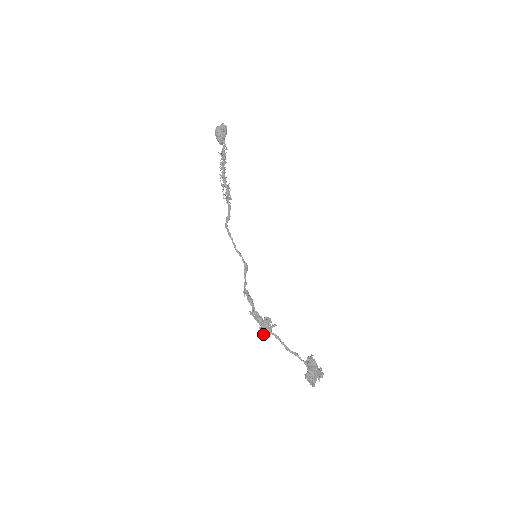
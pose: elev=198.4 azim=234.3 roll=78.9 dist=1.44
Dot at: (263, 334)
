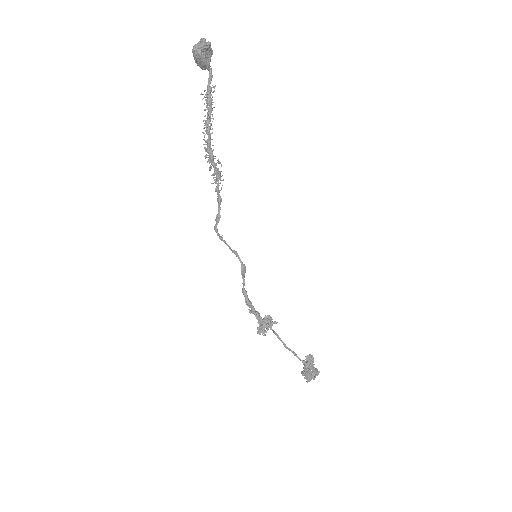
Dot at: (262, 334)
